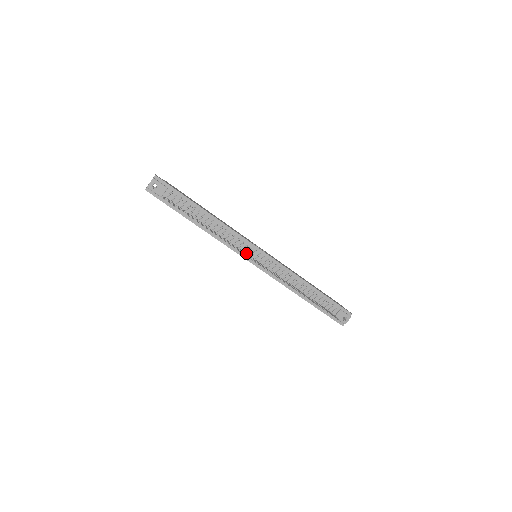
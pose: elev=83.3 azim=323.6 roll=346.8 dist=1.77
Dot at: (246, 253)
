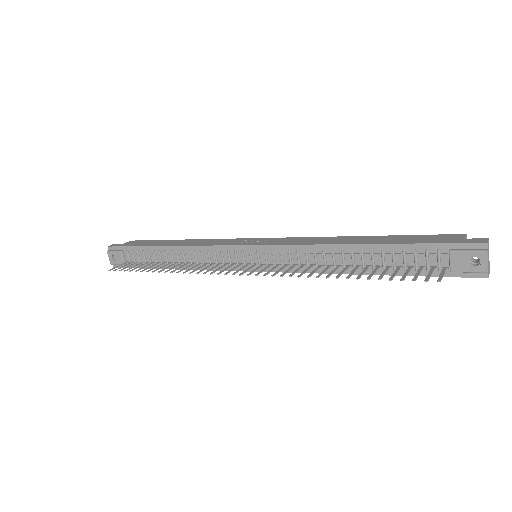
Dot at: (236, 263)
